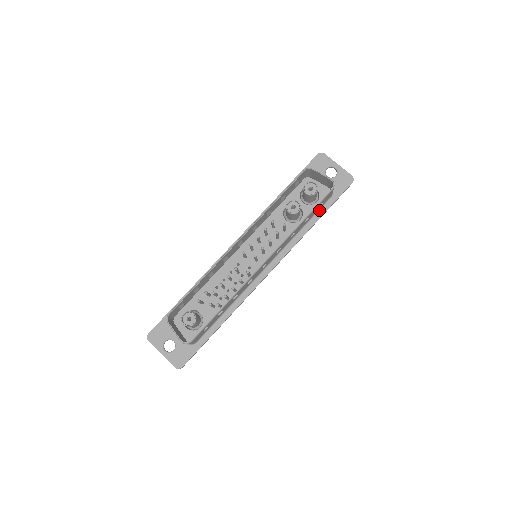
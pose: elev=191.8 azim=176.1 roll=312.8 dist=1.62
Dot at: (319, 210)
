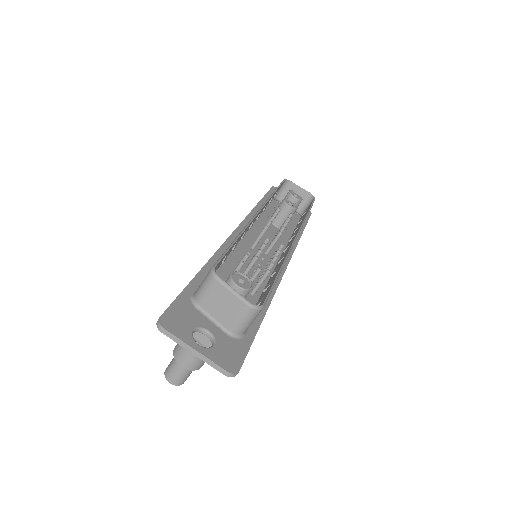
Dot at: occluded
